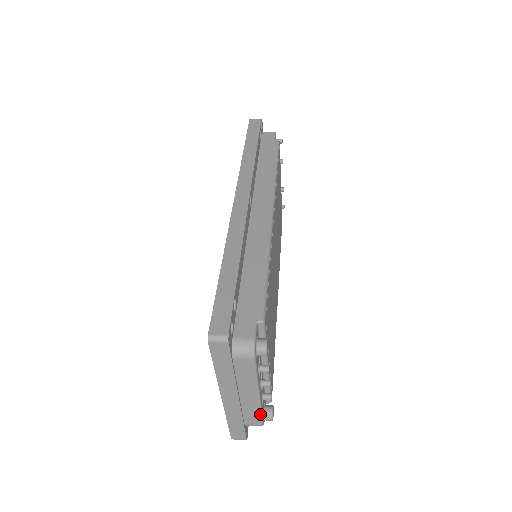
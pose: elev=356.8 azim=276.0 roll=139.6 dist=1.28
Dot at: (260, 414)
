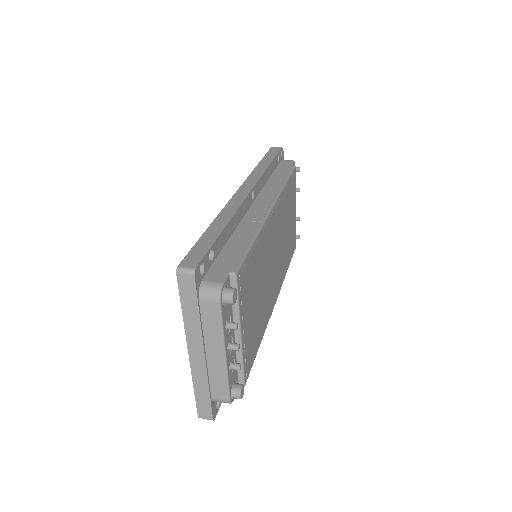
Dot at: (226, 383)
